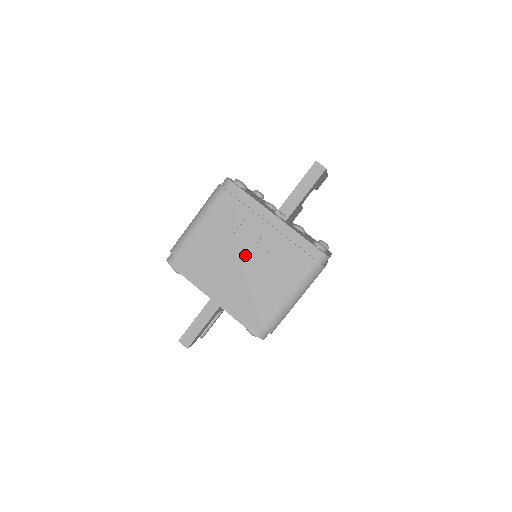
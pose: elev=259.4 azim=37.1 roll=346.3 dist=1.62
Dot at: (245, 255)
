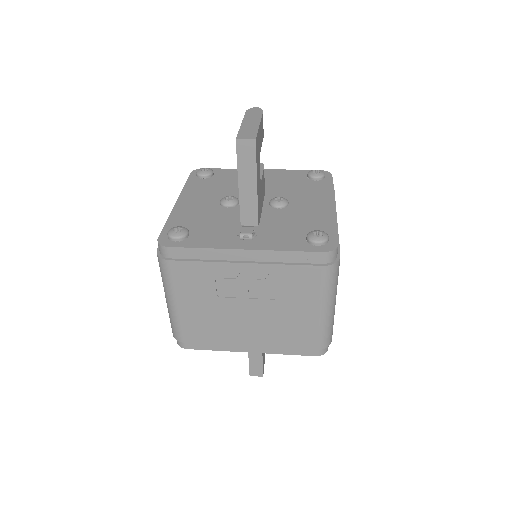
Dot at: (246, 304)
